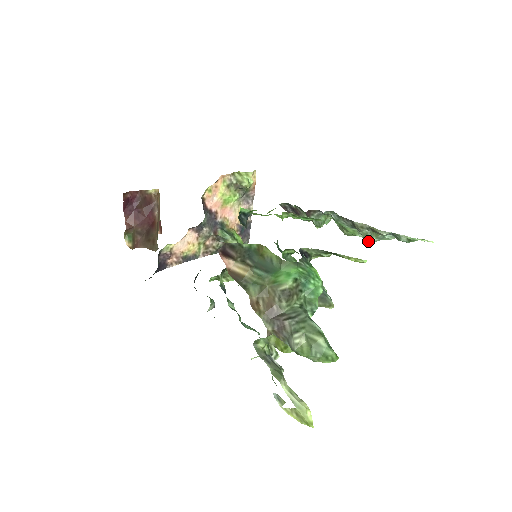
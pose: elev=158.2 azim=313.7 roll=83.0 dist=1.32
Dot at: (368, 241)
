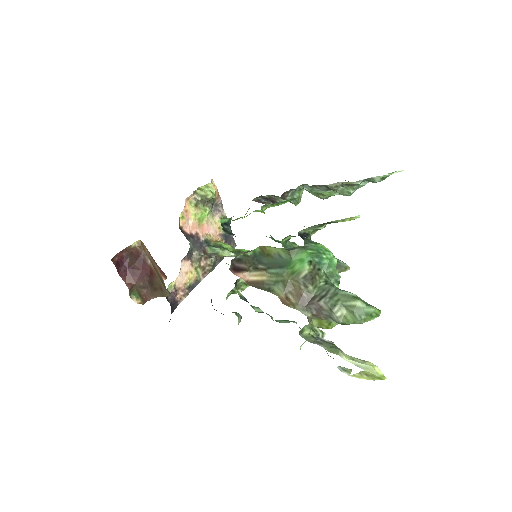
Dot at: occluded
